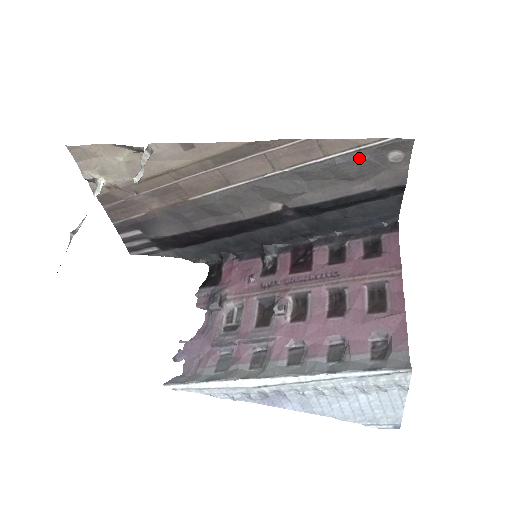
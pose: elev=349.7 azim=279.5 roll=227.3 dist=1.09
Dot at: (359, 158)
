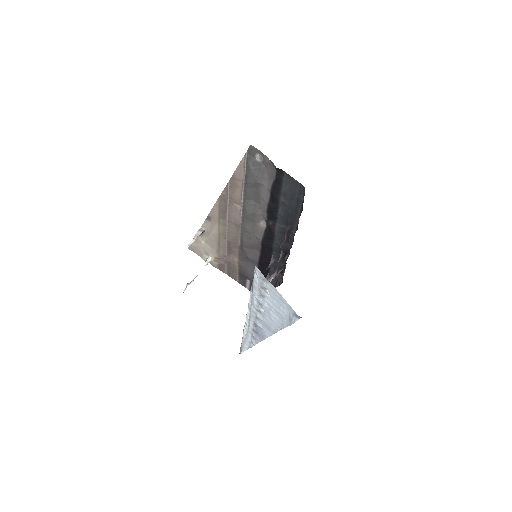
Dot at: (249, 172)
